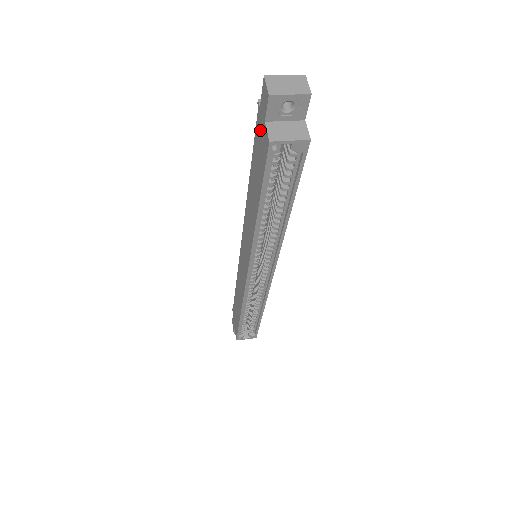
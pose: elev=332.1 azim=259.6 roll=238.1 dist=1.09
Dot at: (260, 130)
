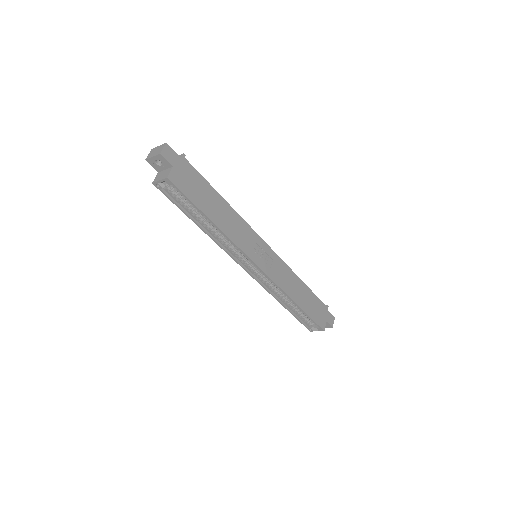
Dot at: occluded
